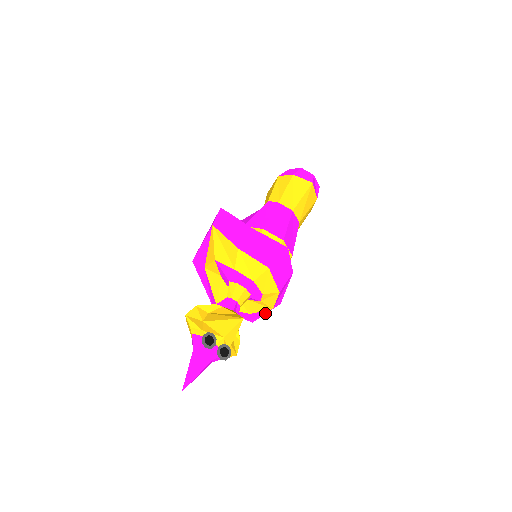
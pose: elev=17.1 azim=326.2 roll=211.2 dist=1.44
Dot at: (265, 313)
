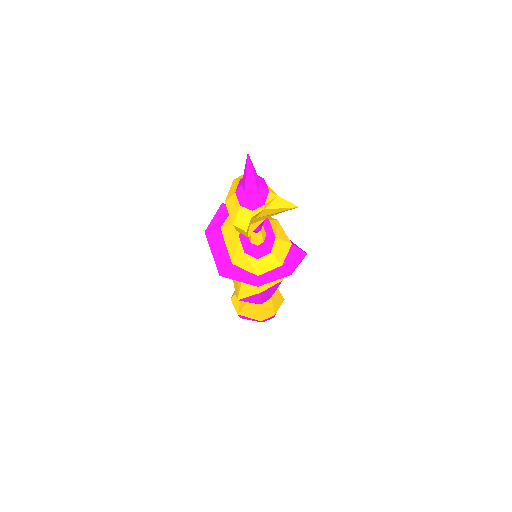
Dot at: (239, 280)
